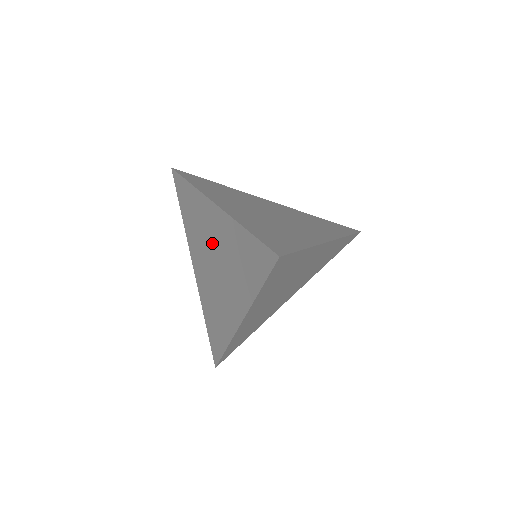
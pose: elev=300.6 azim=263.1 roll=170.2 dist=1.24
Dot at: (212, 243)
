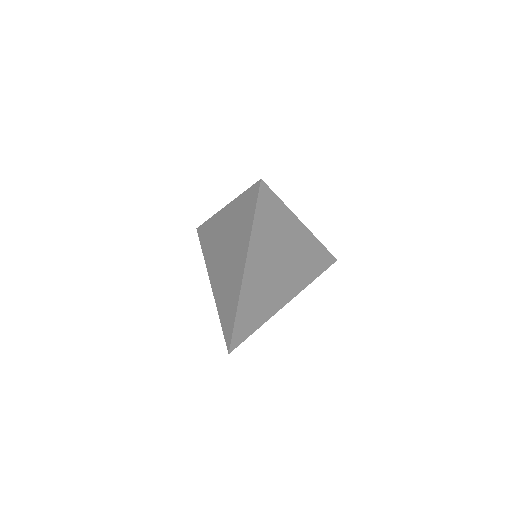
Dot at: (223, 239)
